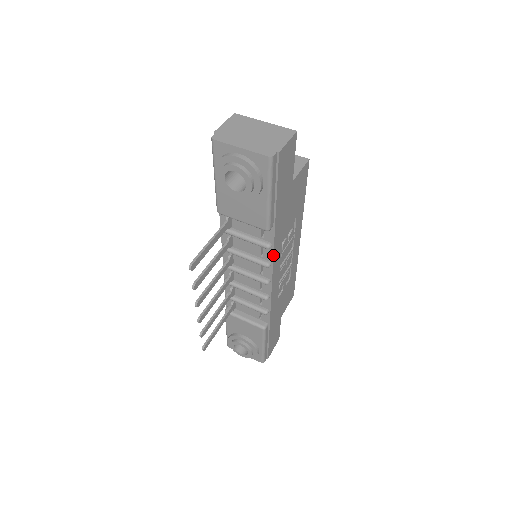
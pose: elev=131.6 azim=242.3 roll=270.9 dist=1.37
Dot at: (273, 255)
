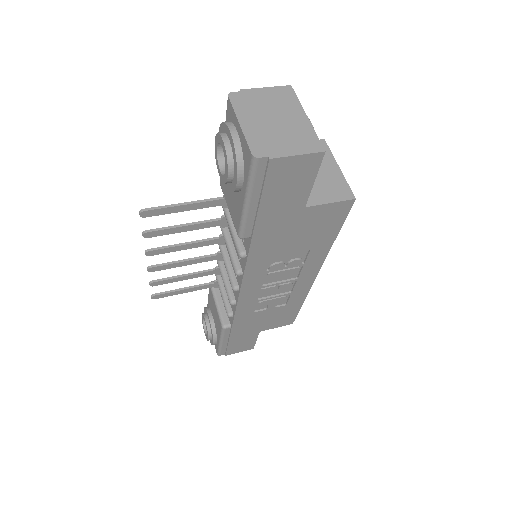
Dot at: (245, 267)
